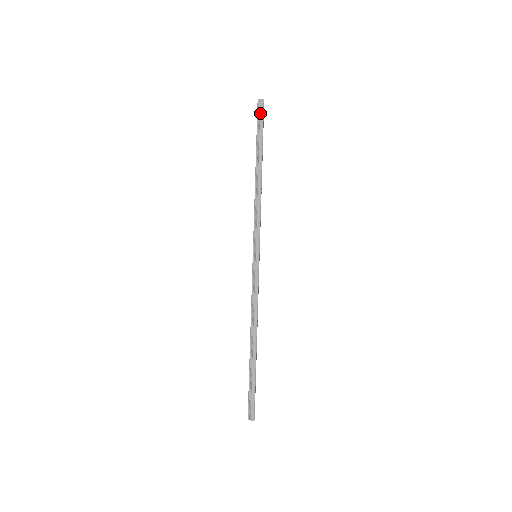
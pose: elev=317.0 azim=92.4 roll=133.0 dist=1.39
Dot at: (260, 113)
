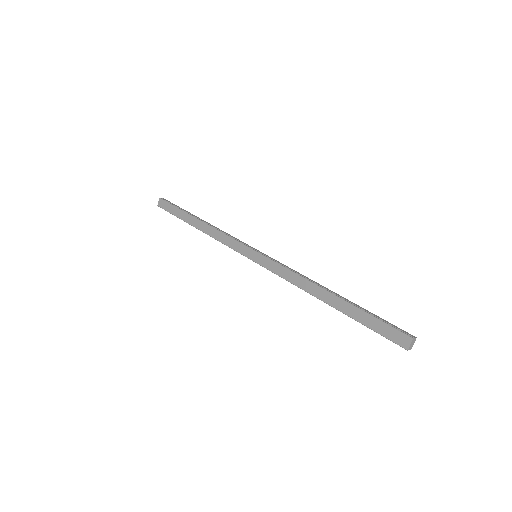
Dot at: (169, 202)
